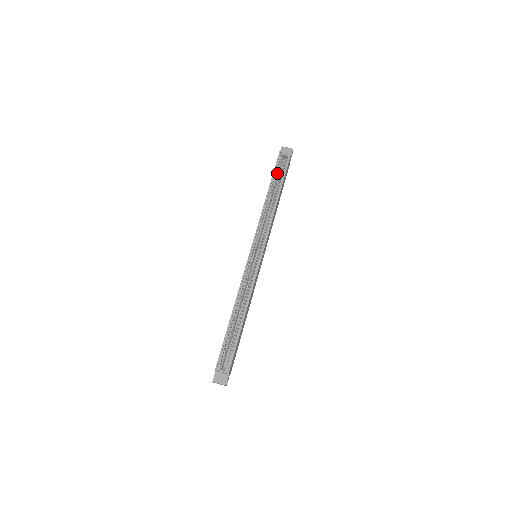
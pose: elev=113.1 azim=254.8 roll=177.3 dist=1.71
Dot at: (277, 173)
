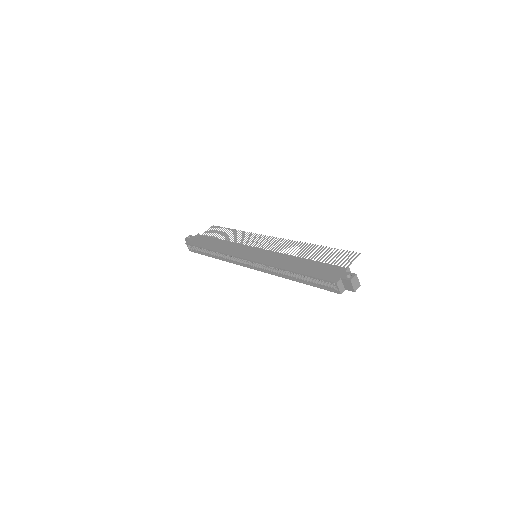
Dot at: (315, 278)
